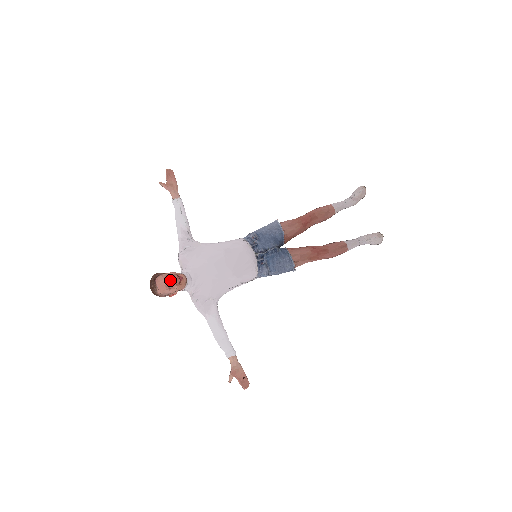
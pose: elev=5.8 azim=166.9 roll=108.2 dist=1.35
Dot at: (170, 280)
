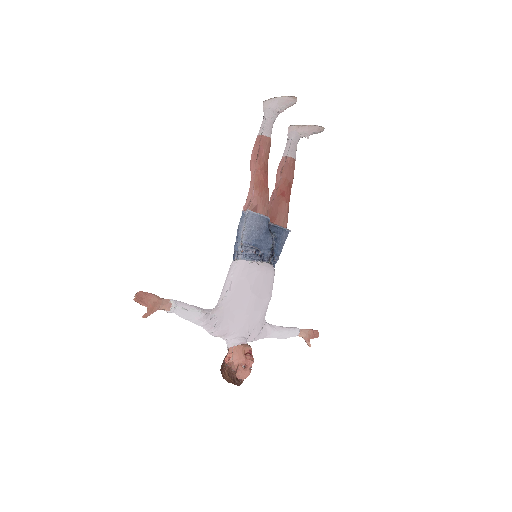
Dot at: (250, 366)
